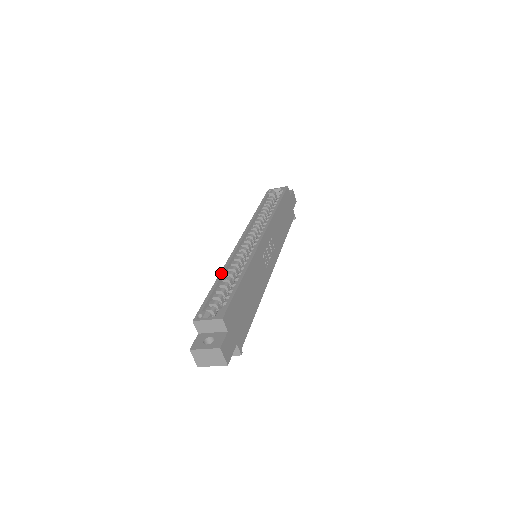
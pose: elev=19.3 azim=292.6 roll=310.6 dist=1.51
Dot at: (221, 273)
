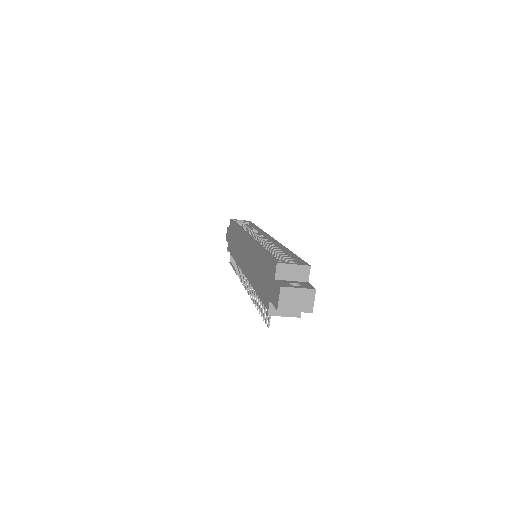
Dot at: (261, 245)
